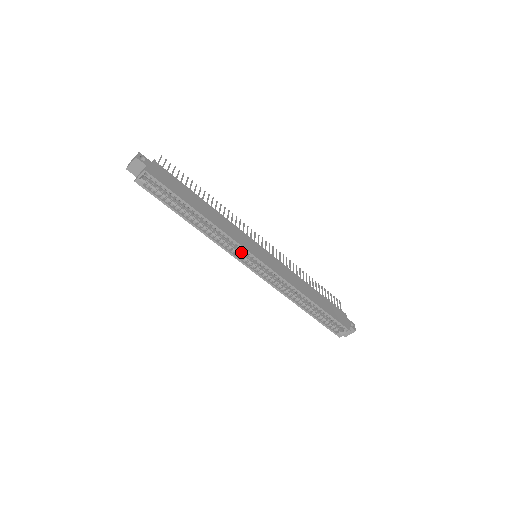
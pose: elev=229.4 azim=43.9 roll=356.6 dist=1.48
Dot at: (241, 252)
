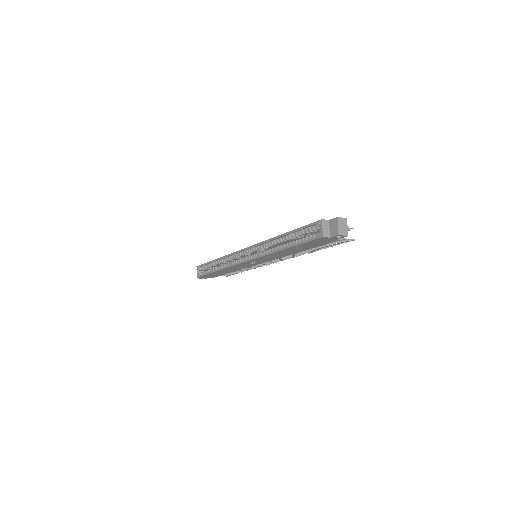
Dot at: occluded
